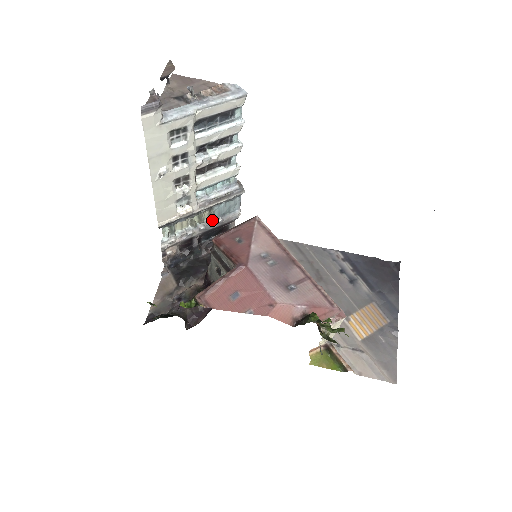
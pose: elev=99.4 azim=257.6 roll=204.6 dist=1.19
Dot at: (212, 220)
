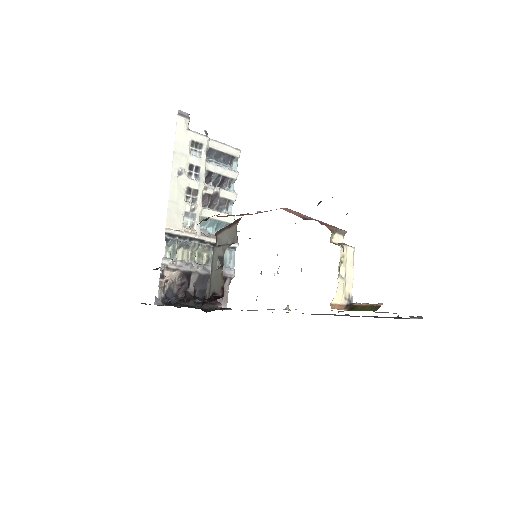
Dot at: (209, 265)
